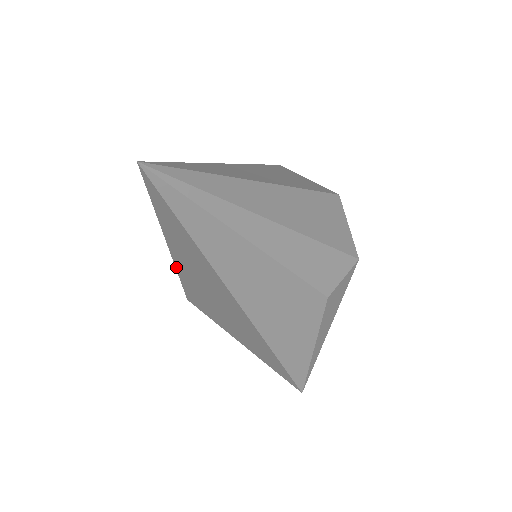
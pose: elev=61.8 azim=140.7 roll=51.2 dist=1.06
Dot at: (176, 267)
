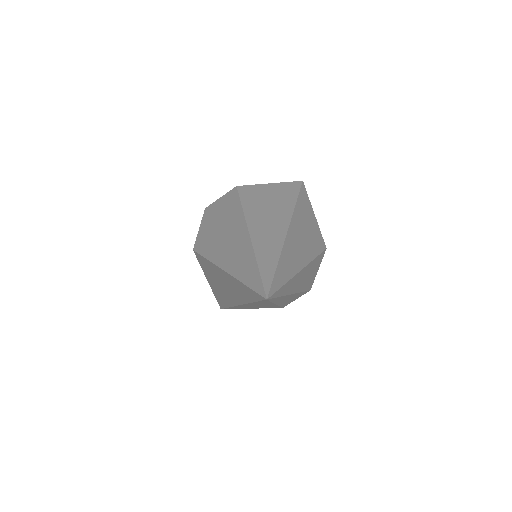
Dot at: (214, 264)
